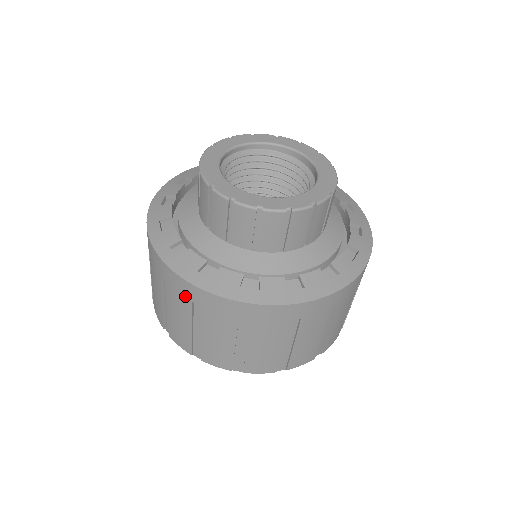
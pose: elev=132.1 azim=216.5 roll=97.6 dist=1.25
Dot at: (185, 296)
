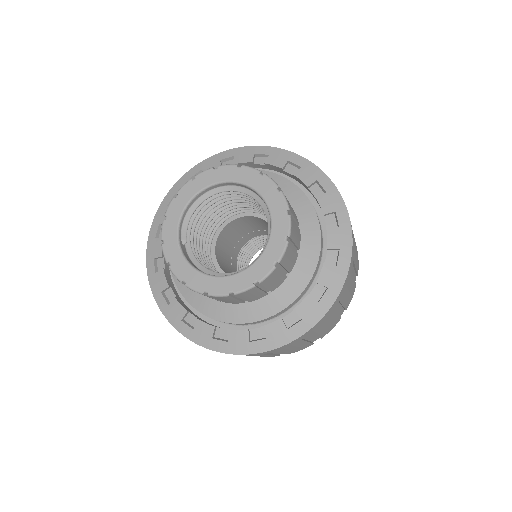
Dot at: occluded
